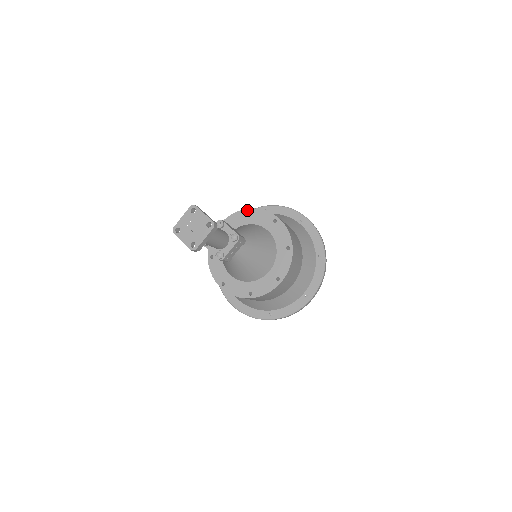
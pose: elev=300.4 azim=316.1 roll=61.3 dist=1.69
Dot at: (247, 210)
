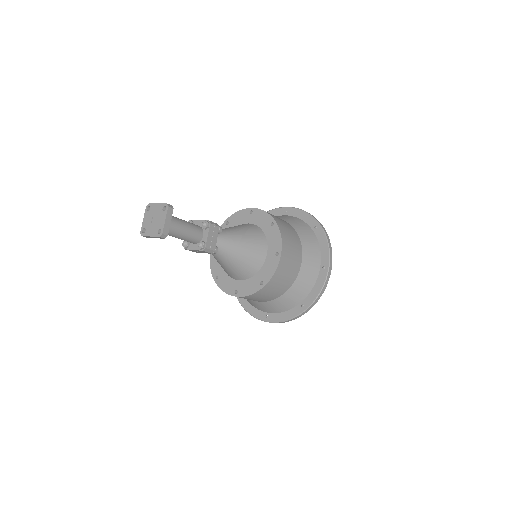
Dot at: (274, 222)
